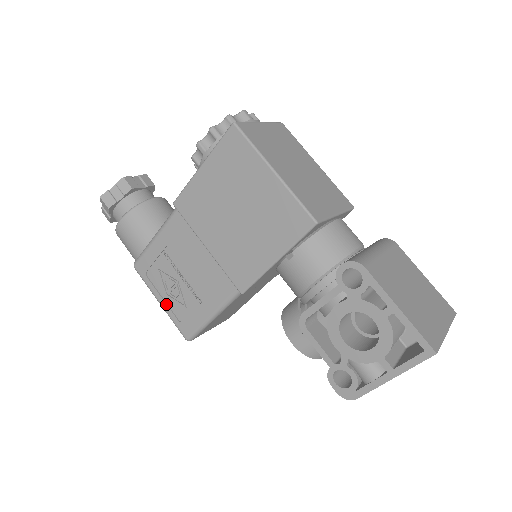
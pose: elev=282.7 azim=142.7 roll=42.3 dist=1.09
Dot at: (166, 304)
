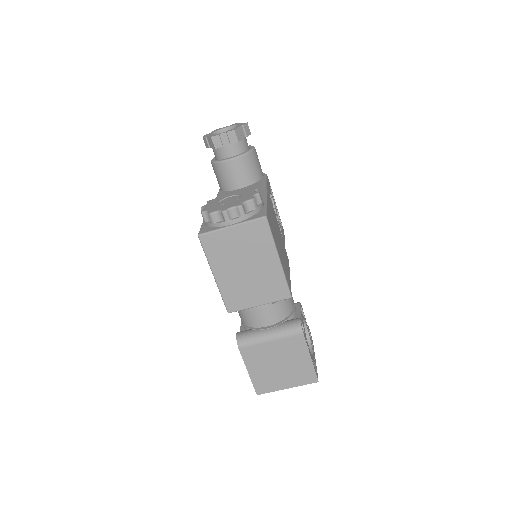
Dot at: occluded
